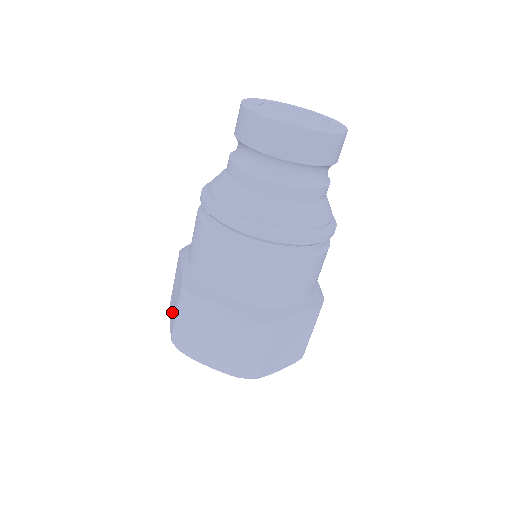
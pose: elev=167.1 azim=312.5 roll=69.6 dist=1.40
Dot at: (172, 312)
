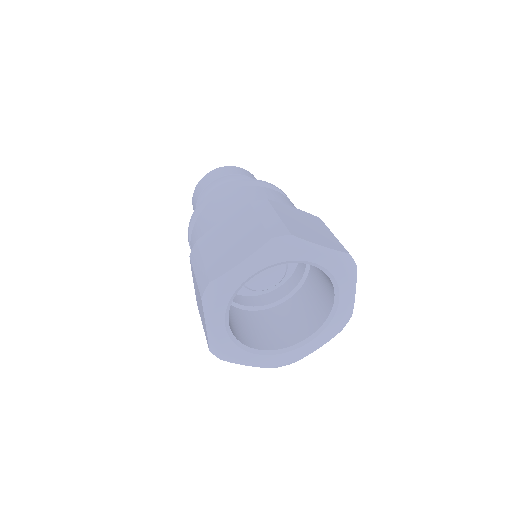
Dot at: (202, 314)
